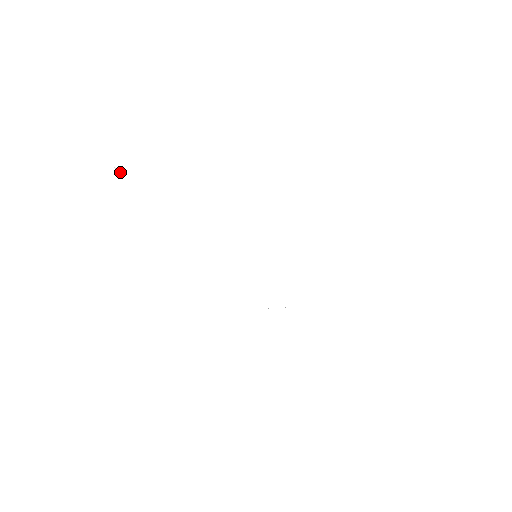
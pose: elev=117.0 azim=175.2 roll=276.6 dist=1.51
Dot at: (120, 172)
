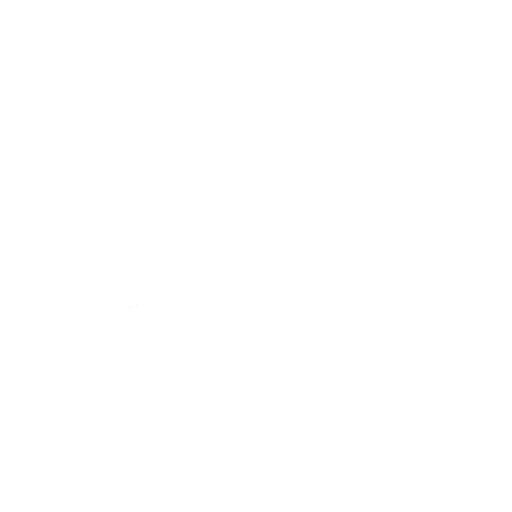
Dot at: occluded
